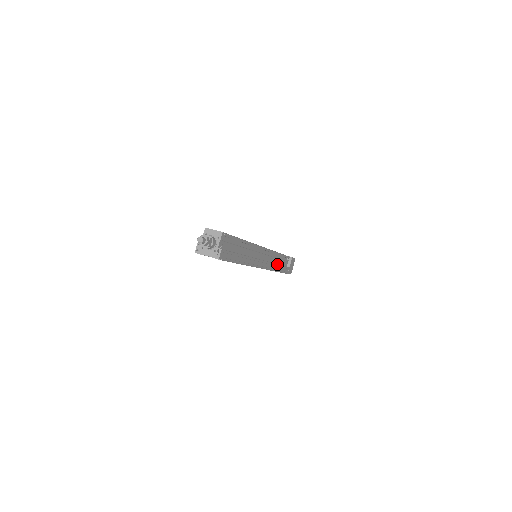
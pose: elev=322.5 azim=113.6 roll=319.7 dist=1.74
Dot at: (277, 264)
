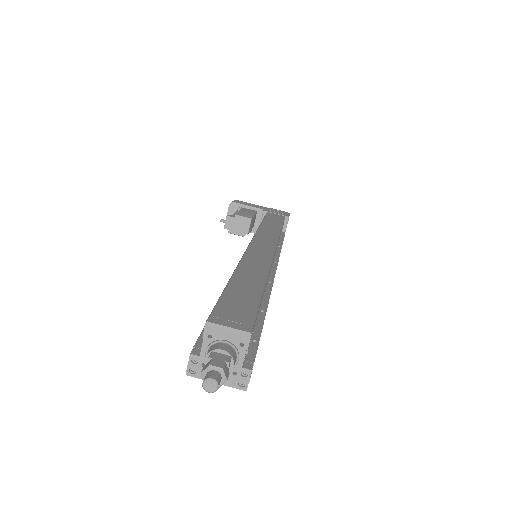
Dot at: (280, 249)
